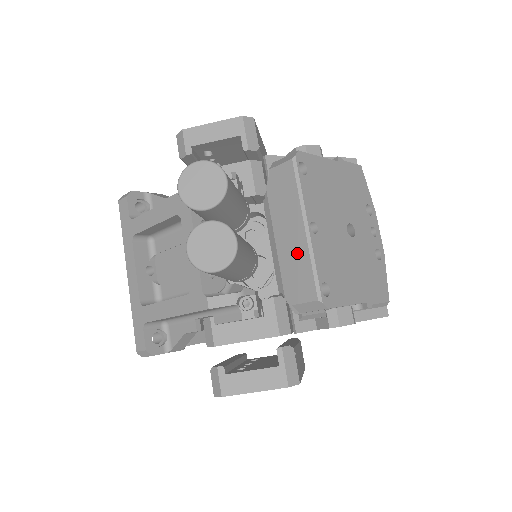
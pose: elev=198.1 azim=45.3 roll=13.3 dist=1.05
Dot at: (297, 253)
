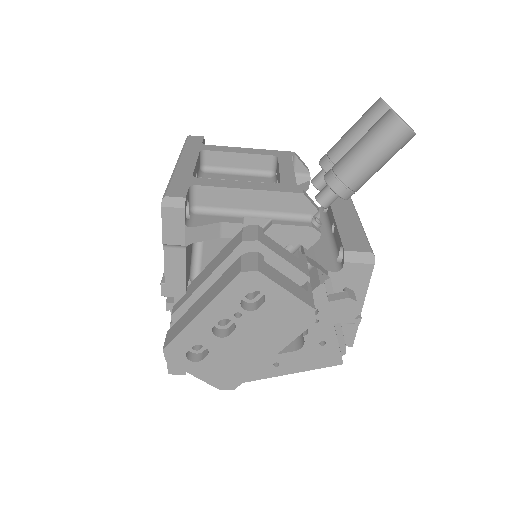
Dot at: (352, 229)
